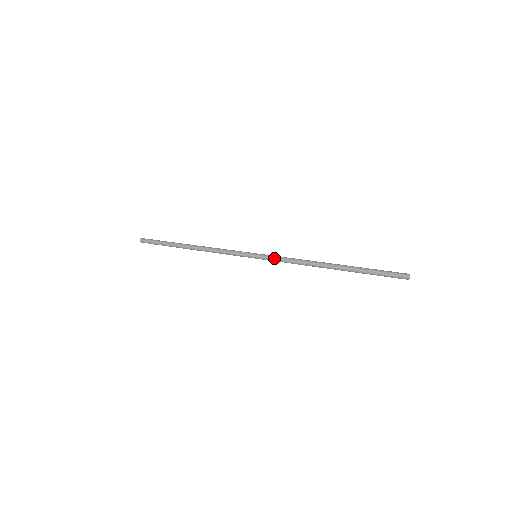
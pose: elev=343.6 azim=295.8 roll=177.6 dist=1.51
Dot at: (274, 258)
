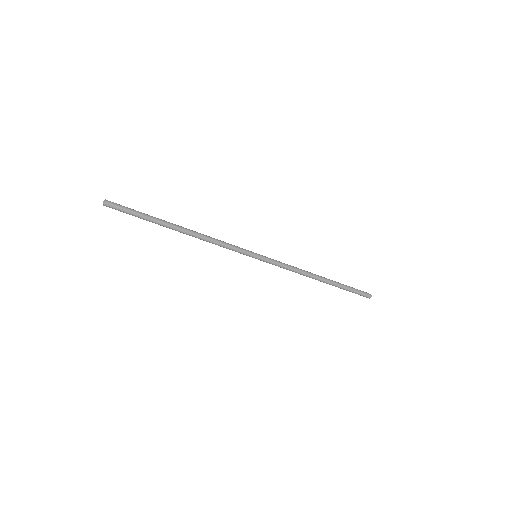
Dot at: (275, 260)
